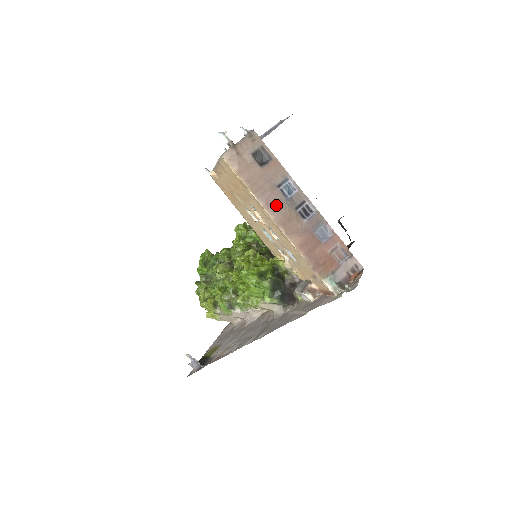
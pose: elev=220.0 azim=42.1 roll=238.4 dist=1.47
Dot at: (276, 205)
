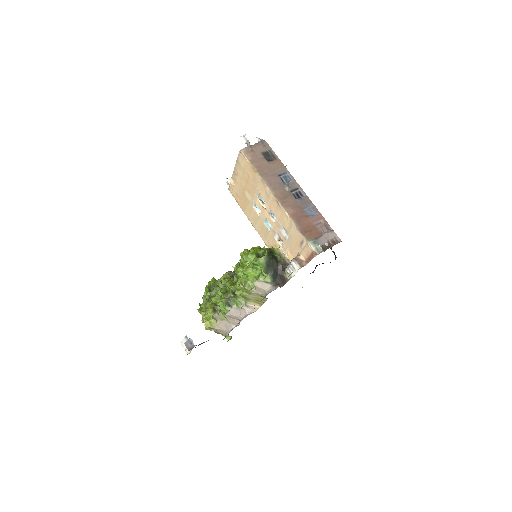
Dot at: (276, 186)
